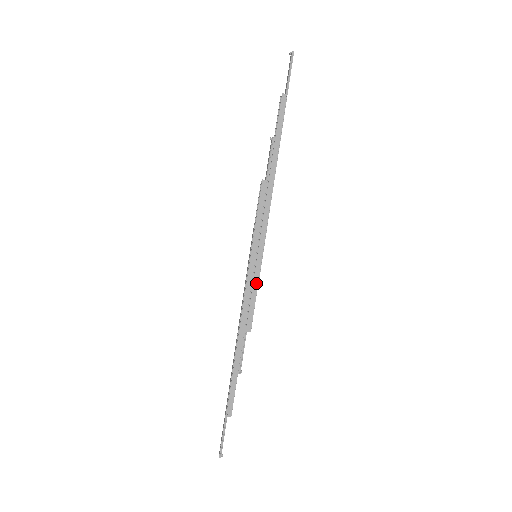
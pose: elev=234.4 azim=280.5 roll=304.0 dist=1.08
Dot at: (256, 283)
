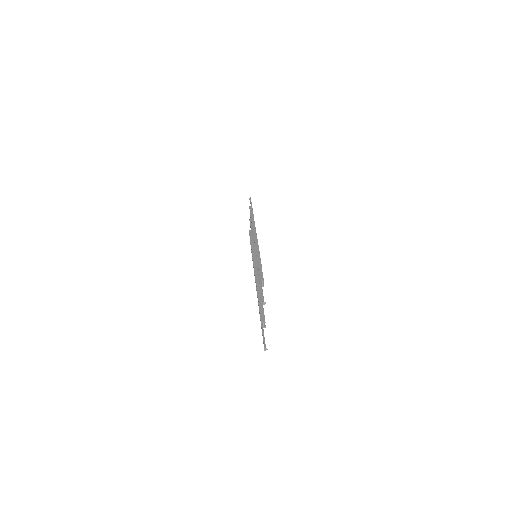
Dot at: (259, 262)
